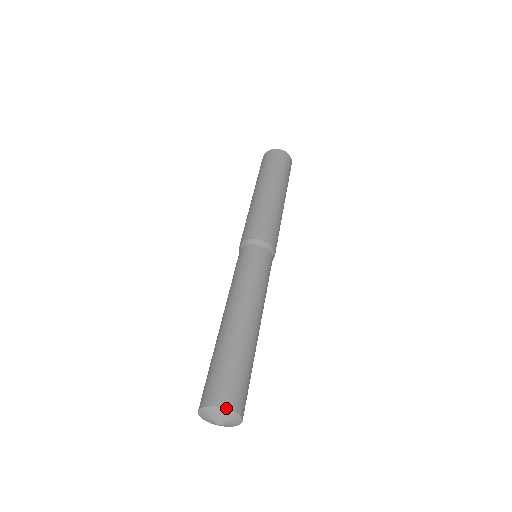
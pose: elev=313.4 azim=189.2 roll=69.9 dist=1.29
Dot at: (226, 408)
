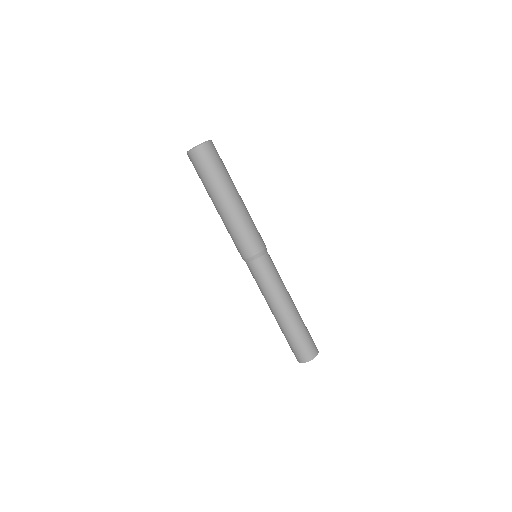
Dot at: occluded
